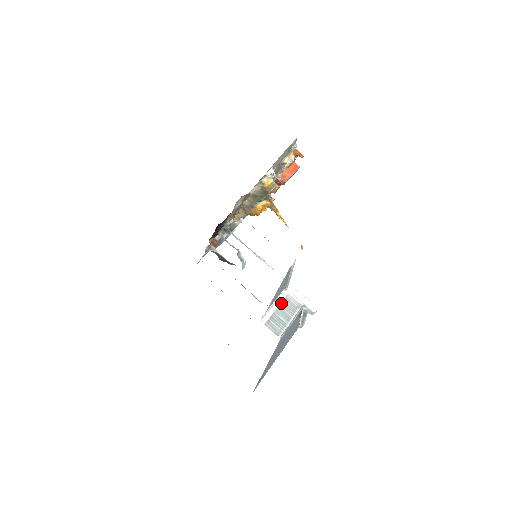
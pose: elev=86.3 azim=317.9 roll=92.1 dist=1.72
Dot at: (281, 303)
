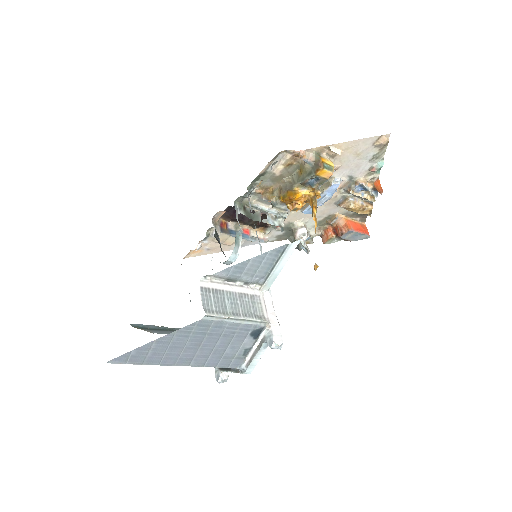
Dot at: (242, 294)
